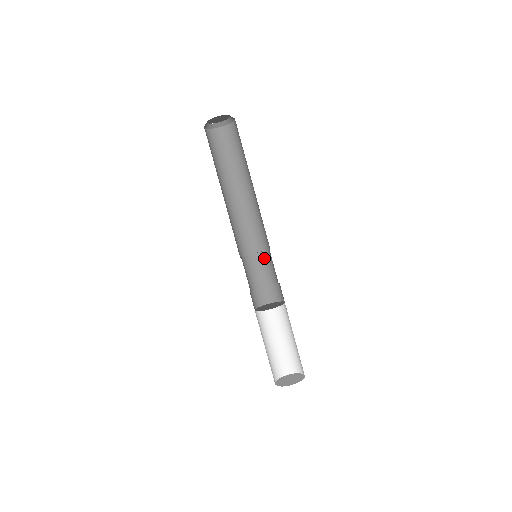
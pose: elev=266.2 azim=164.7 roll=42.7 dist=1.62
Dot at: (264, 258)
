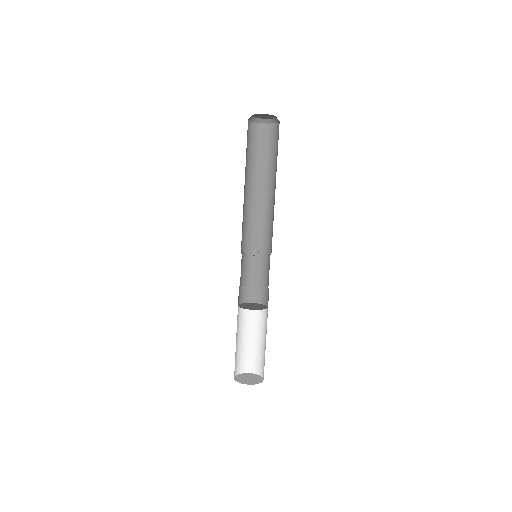
Dot at: (253, 259)
